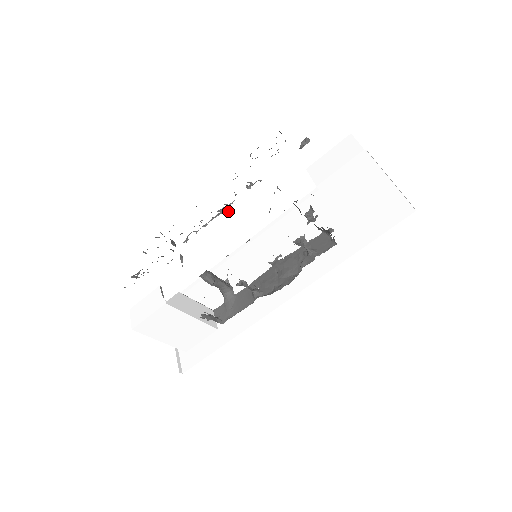
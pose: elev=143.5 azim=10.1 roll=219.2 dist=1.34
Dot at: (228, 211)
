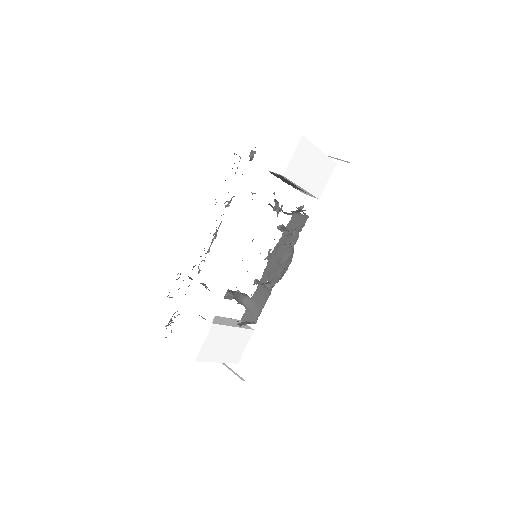
Dot at: (222, 231)
